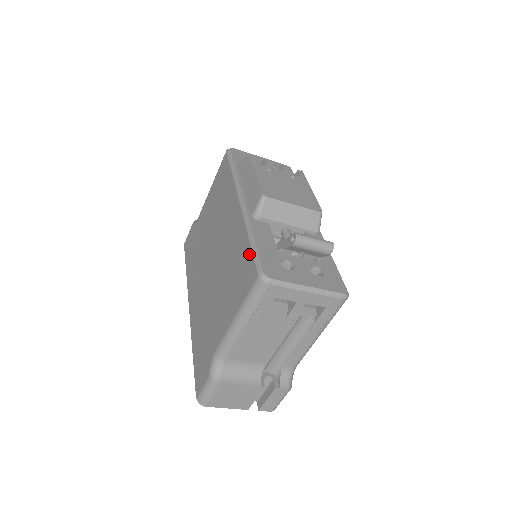
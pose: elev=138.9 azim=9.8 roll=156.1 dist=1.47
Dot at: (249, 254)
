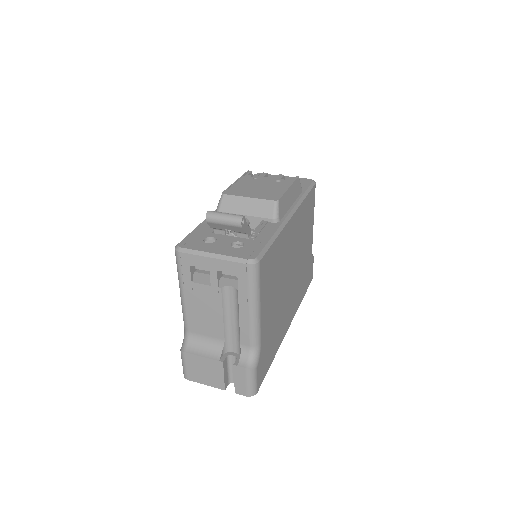
Dot at: occluded
